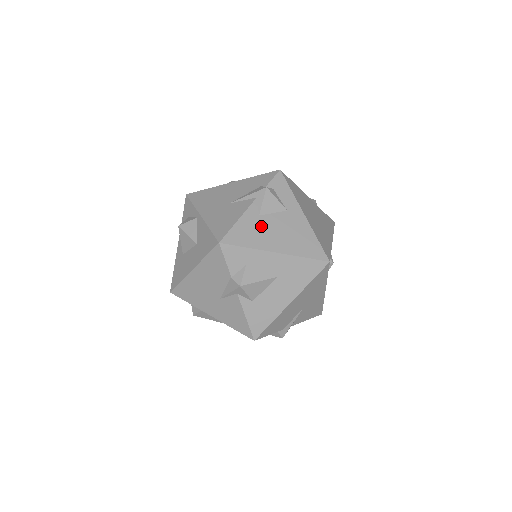
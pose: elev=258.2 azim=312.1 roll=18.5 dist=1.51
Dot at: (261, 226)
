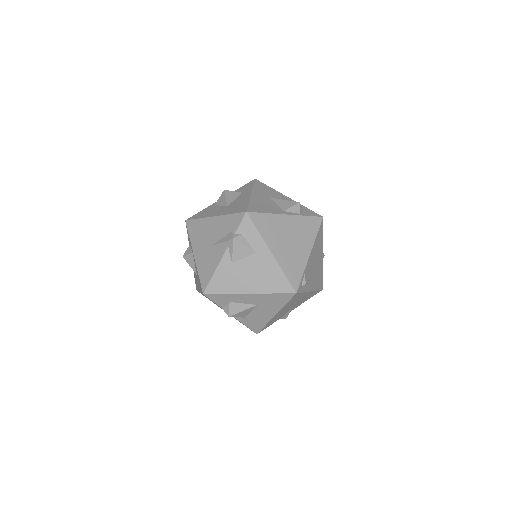
Dot at: (235, 272)
